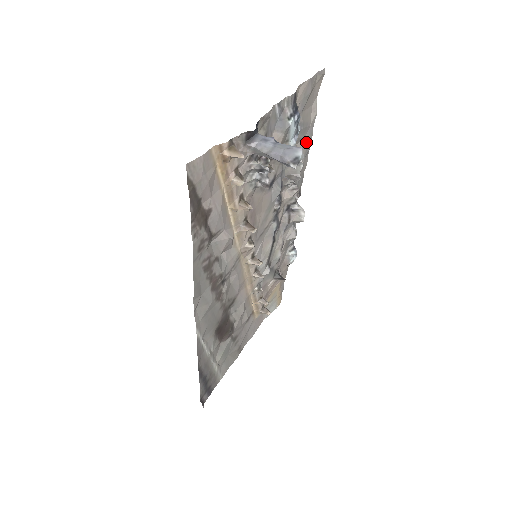
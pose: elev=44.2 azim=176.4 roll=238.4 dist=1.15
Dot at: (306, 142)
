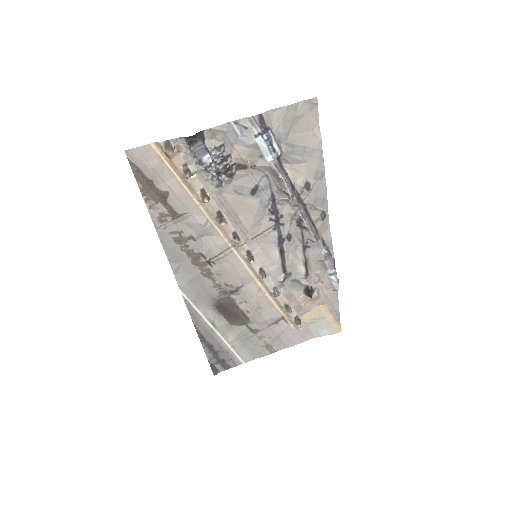
Dot at: (313, 165)
